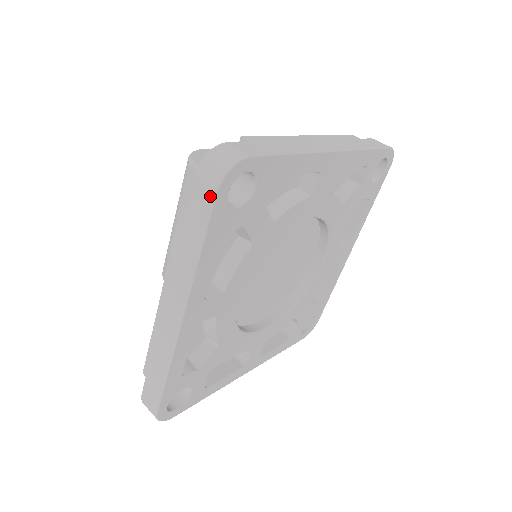
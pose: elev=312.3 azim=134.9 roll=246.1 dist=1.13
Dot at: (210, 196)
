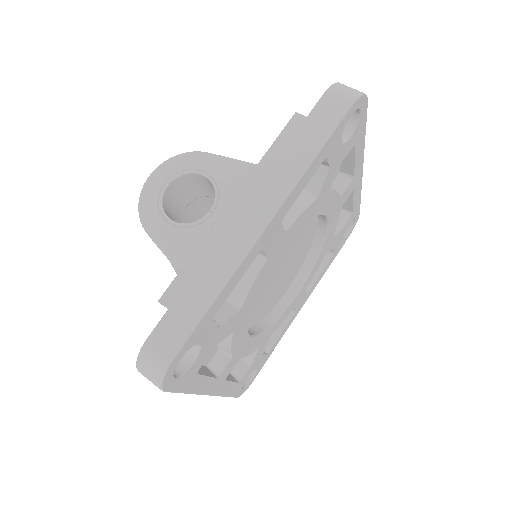
Dot at: occluded
